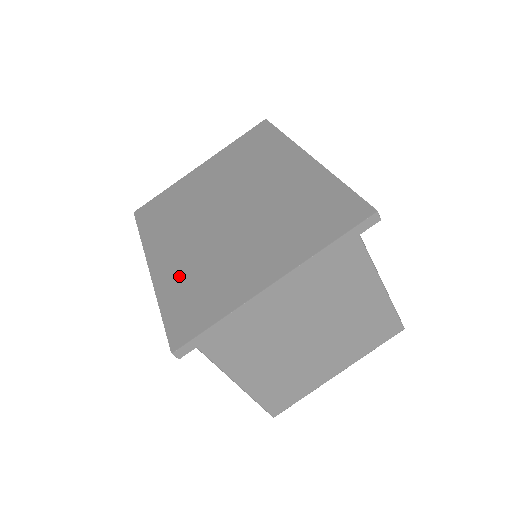
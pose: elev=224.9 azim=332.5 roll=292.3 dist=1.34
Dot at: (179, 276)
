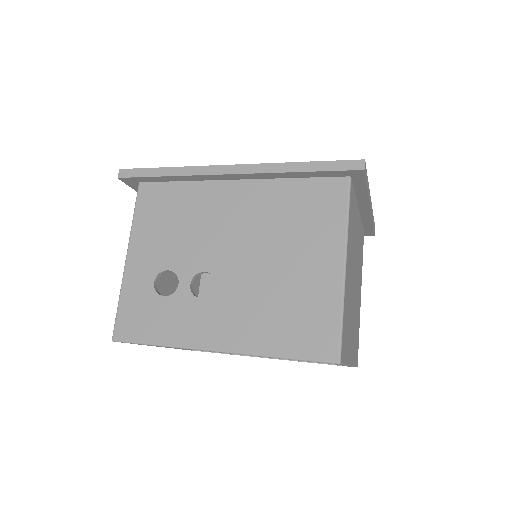
Dot at: occluded
